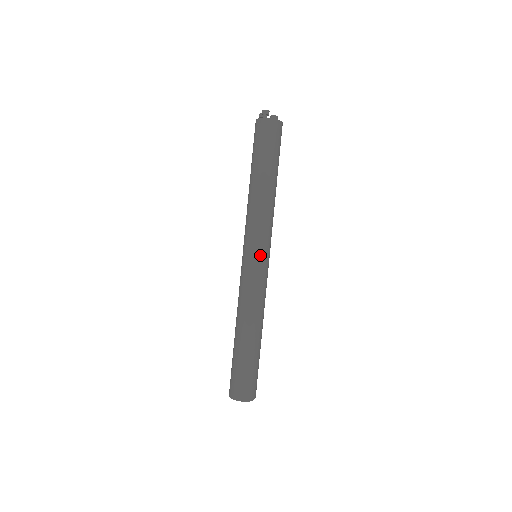
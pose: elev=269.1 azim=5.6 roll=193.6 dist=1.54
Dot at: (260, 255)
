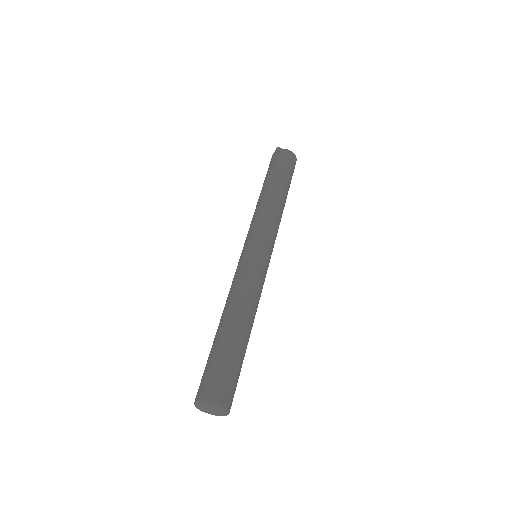
Dot at: (252, 245)
